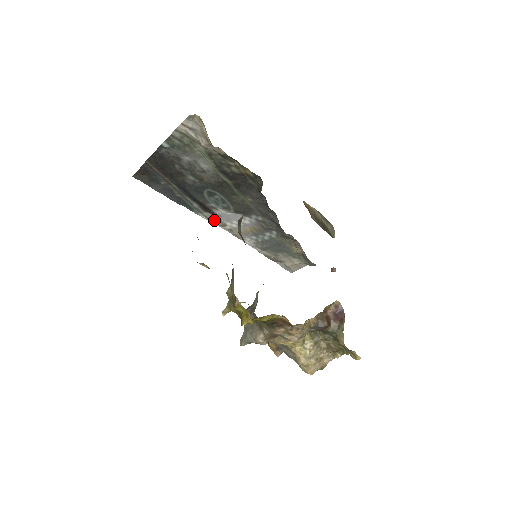
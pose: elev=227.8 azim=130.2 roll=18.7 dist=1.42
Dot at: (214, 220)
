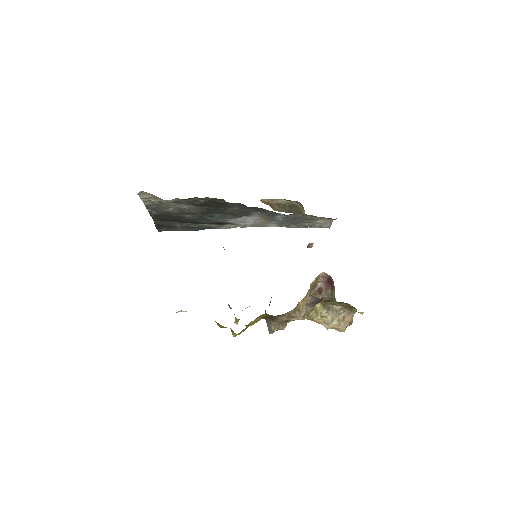
Dot at: (235, 226)
